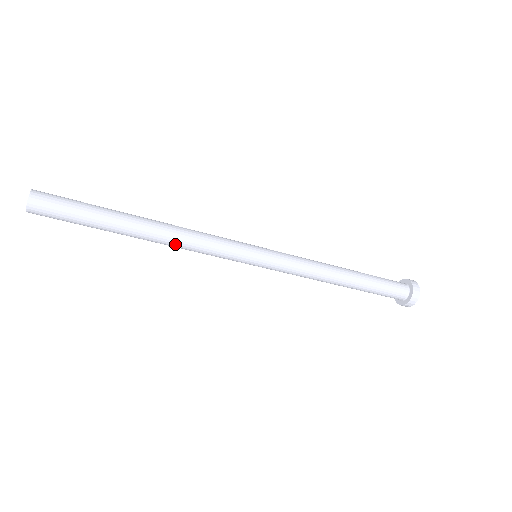
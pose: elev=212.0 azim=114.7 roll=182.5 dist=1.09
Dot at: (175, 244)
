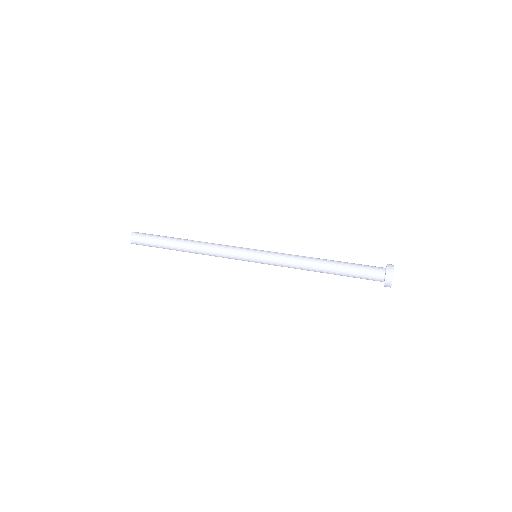
Dot at: (204, 254)
